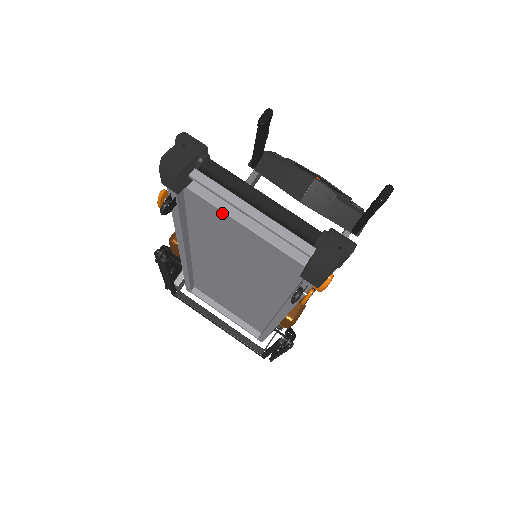
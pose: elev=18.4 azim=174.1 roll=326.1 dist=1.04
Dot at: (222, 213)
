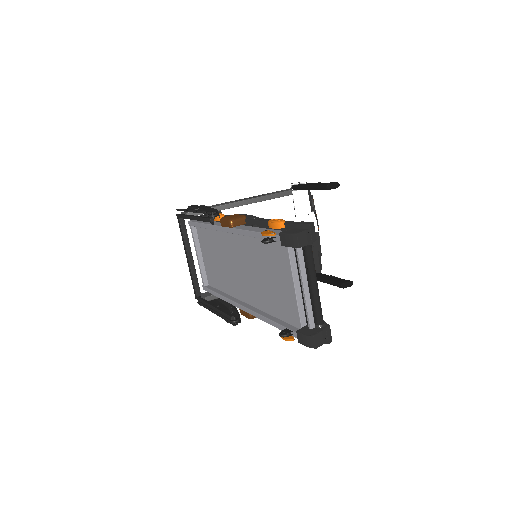
Dot at: (290, 270)
